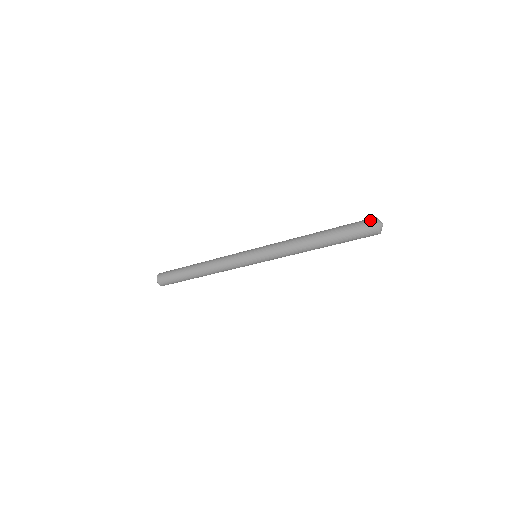
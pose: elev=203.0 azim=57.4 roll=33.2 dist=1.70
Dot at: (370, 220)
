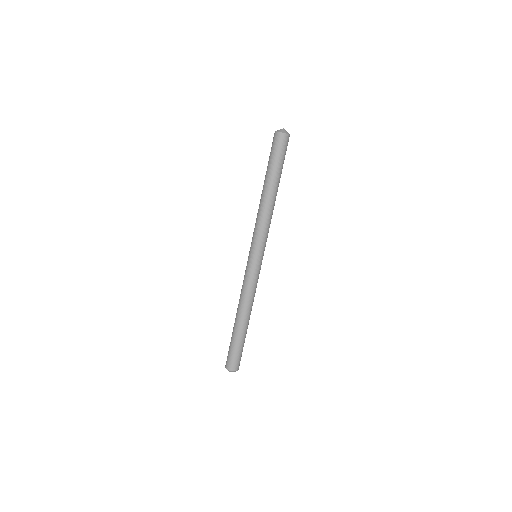
Dot at: (274, 136)
